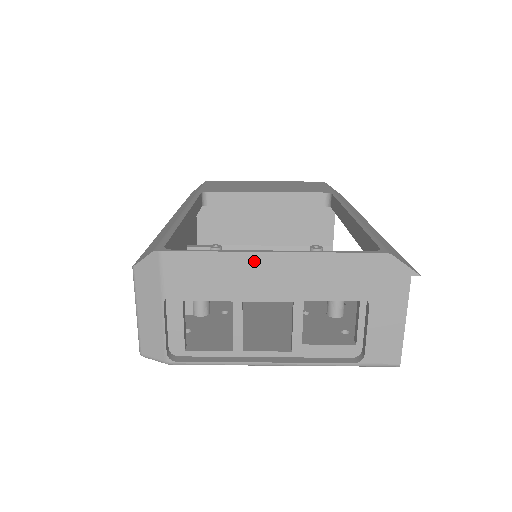
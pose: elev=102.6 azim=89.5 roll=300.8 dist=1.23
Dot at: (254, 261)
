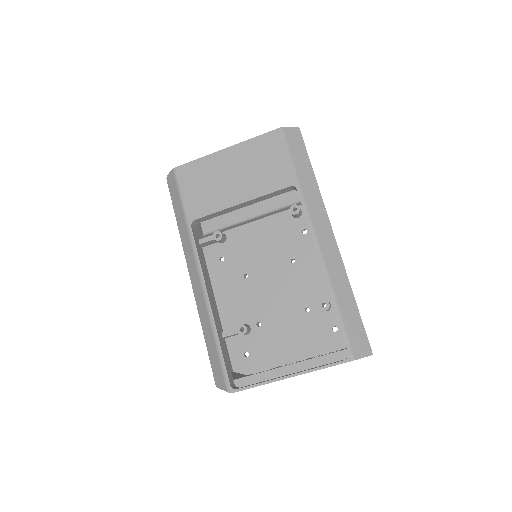
Dot at: occluded
